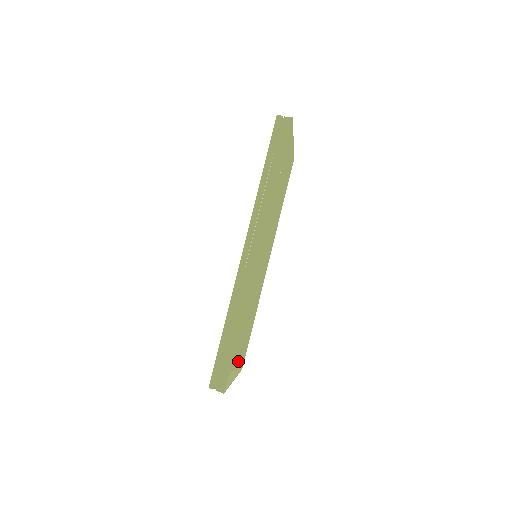
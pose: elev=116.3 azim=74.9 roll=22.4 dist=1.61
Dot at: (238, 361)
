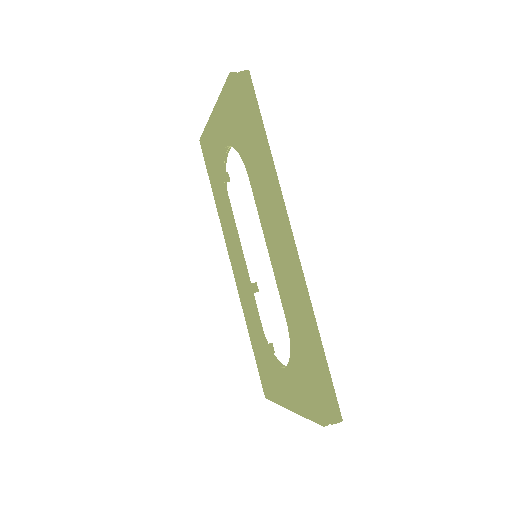
Dot at: occluded
